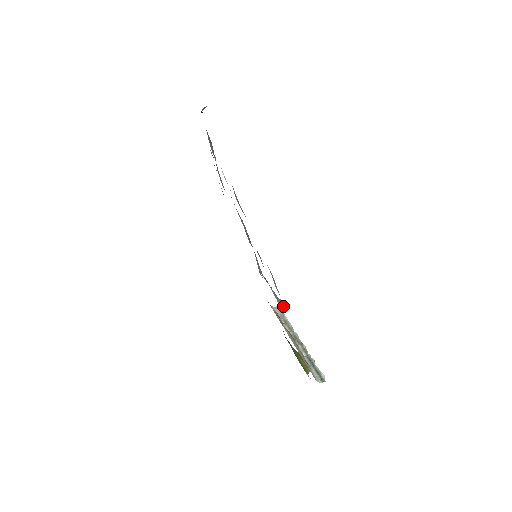
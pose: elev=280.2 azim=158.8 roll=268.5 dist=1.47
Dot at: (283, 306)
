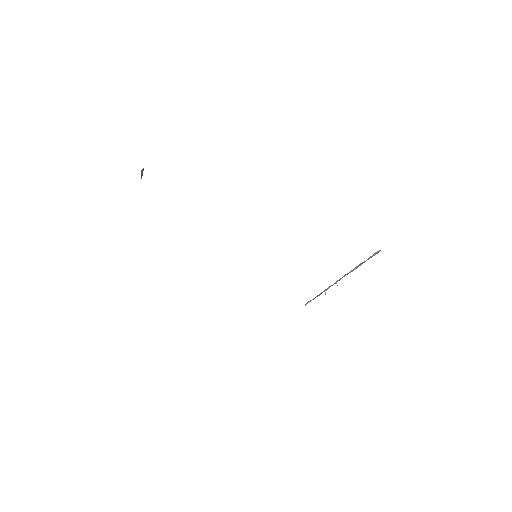
Dot at: occluded
